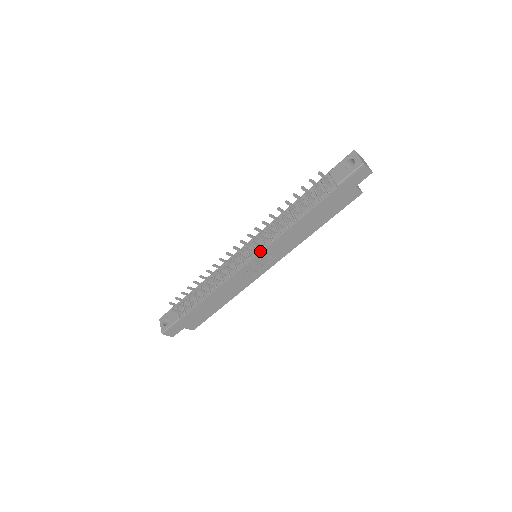
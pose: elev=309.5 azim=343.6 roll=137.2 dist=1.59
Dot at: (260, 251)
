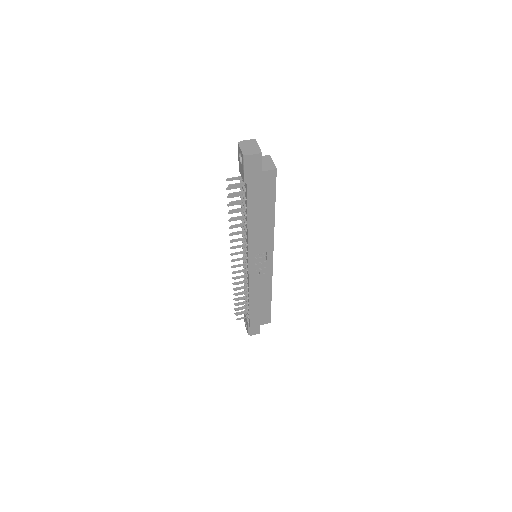
Dot at: (247, 256)
